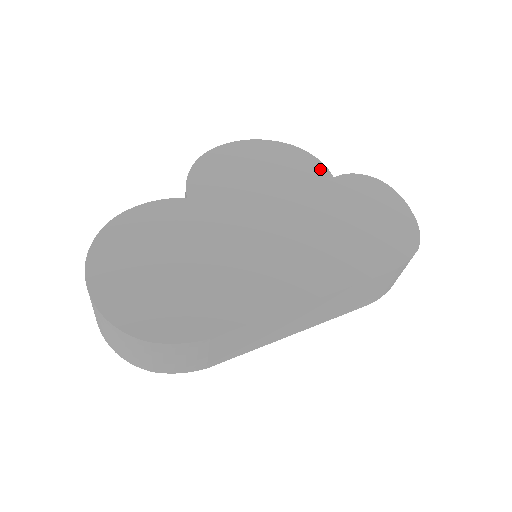
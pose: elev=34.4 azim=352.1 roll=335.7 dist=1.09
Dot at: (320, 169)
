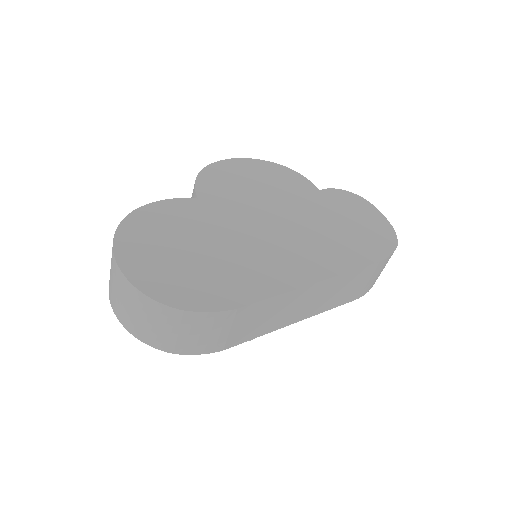
Dot at: (307, 184)
